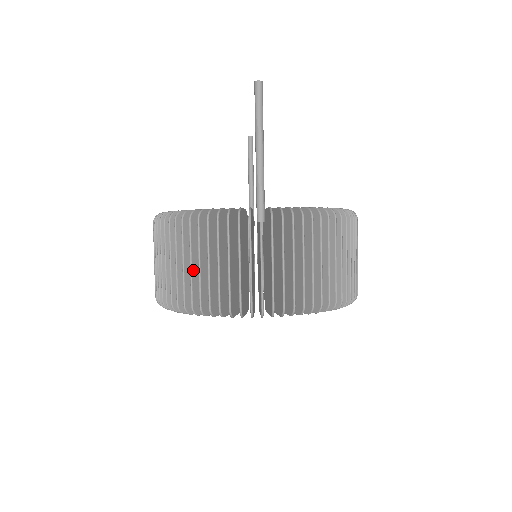
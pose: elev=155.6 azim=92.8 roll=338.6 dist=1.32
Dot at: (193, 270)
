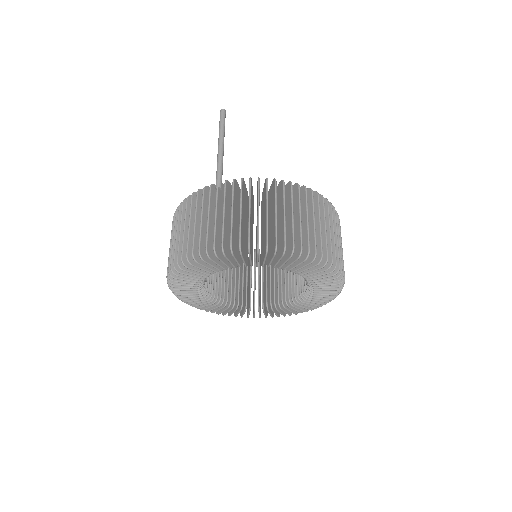
Dot at: (178, 239)
